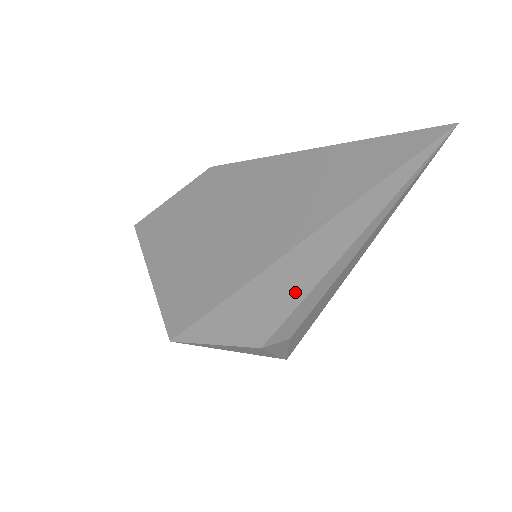
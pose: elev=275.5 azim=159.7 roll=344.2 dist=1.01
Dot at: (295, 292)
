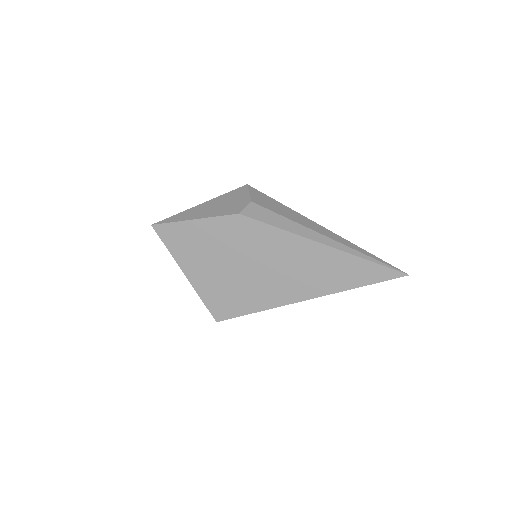
Dot at: occluded
